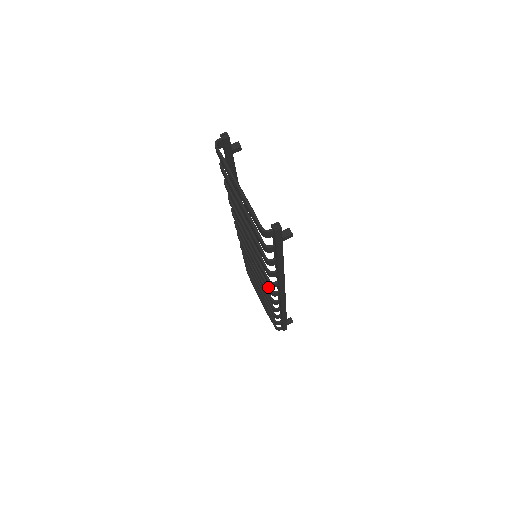
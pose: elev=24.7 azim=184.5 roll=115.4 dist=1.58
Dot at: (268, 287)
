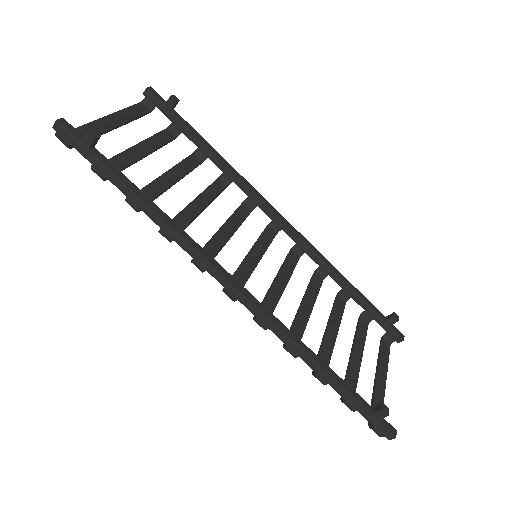
Dot at: occluded
